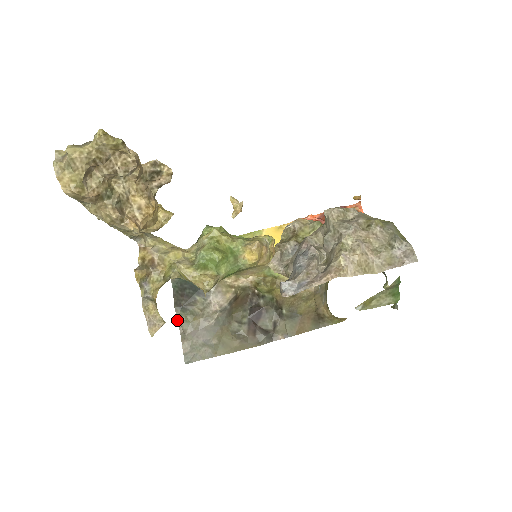
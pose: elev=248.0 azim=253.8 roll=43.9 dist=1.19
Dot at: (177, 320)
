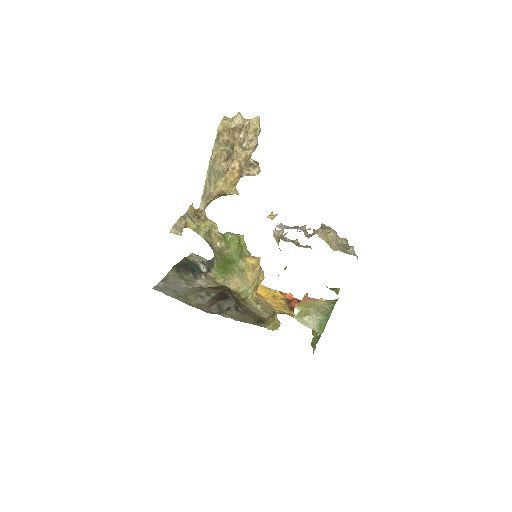
Dot at: (169, 272)
